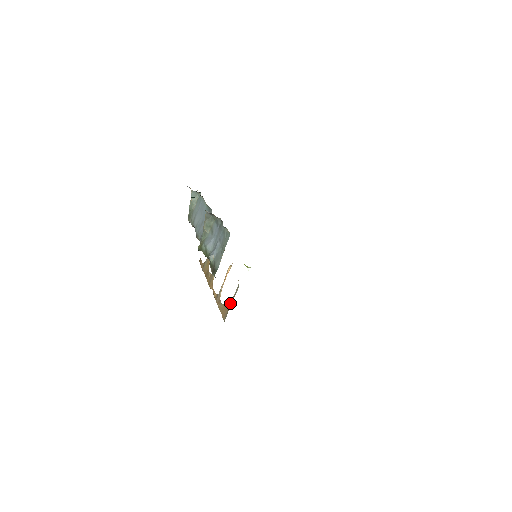
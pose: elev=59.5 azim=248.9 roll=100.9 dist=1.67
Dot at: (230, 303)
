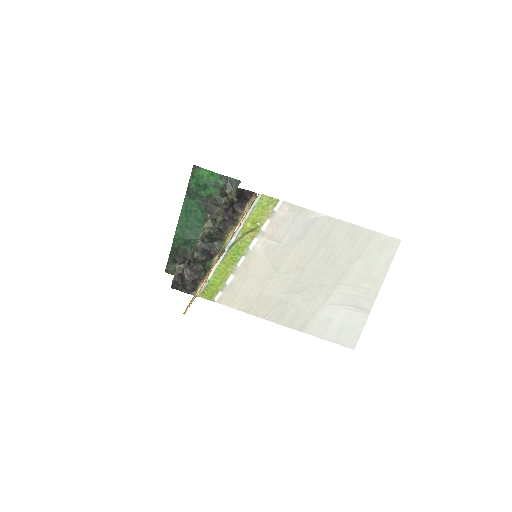
Dot at: occluded
